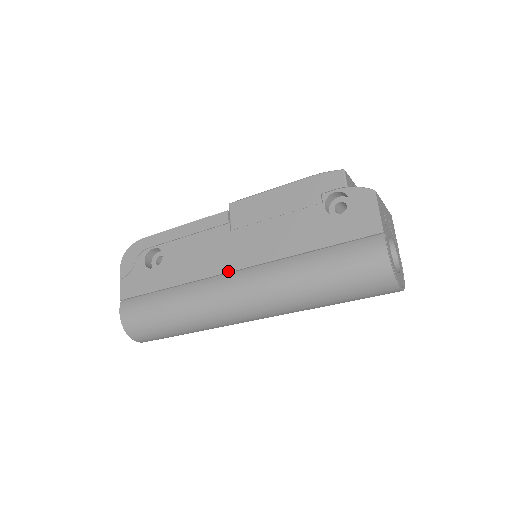
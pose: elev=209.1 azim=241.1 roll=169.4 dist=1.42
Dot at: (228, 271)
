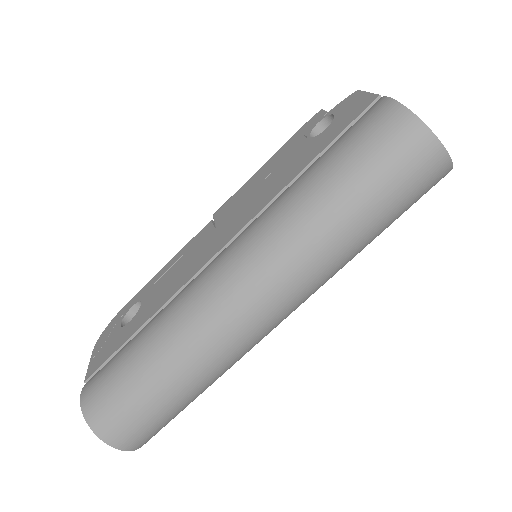
Dot at: (213, 255)
